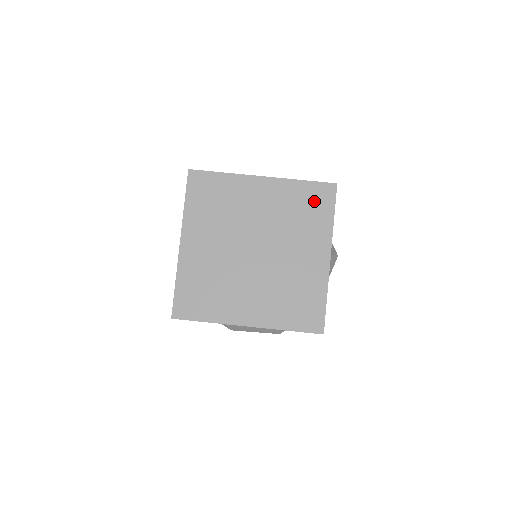
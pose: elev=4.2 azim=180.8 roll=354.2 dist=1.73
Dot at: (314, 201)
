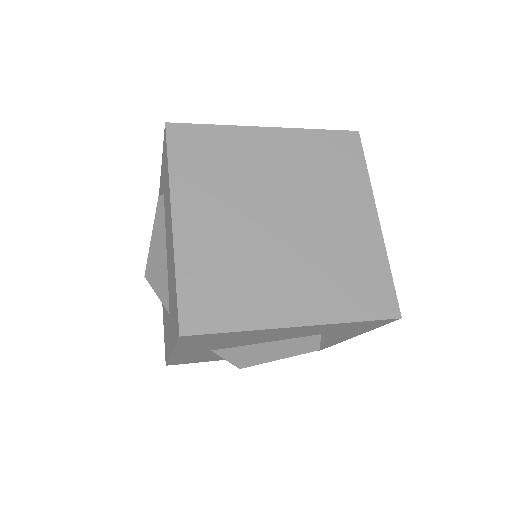
Dot at: (338, 152)
